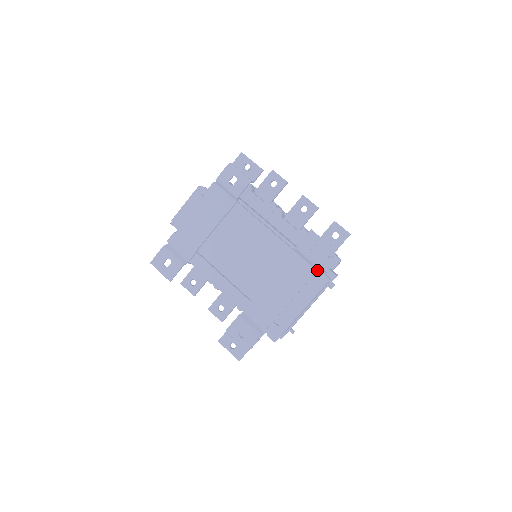
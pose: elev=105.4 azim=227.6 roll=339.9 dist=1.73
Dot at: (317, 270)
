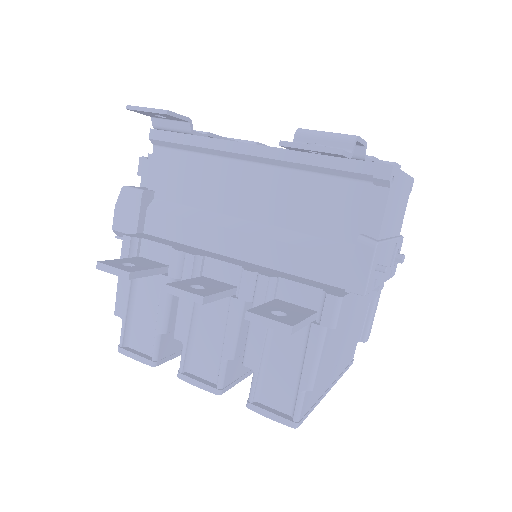
Dot at: occluded
